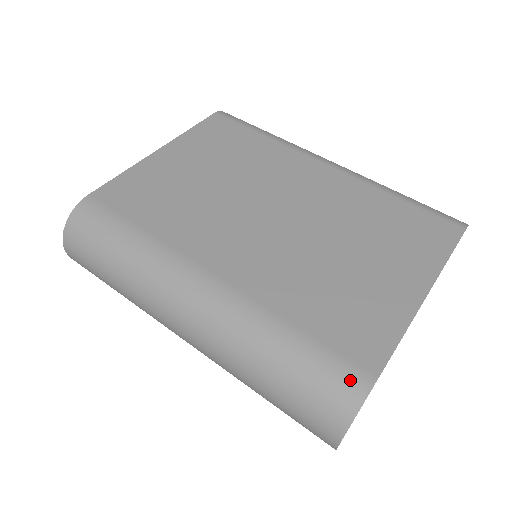
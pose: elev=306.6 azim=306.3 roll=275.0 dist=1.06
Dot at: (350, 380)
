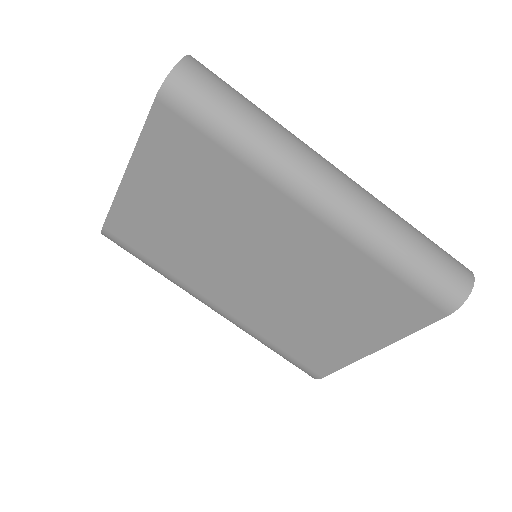
Dot at: (307, 373)
